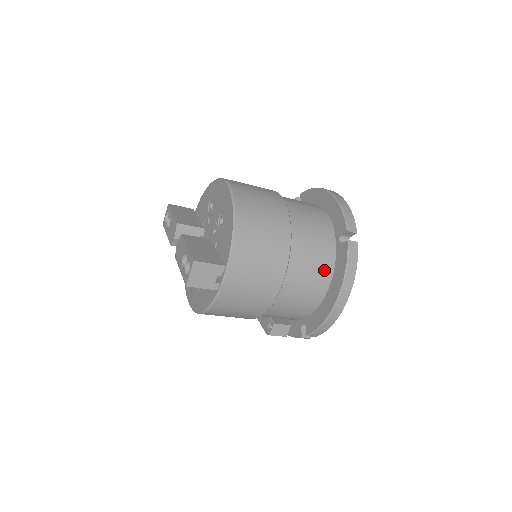
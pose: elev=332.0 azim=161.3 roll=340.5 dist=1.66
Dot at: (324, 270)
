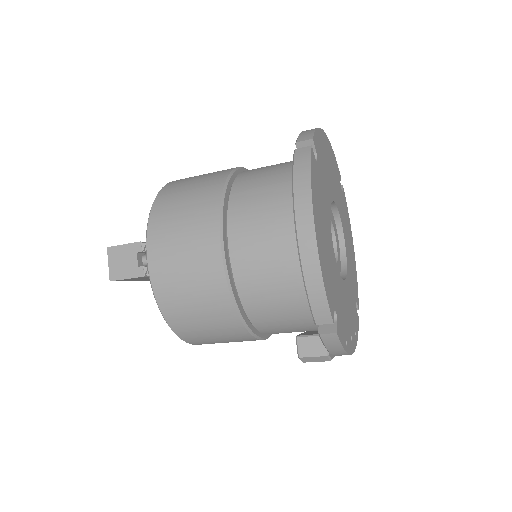
Dot at: (283, 207)
